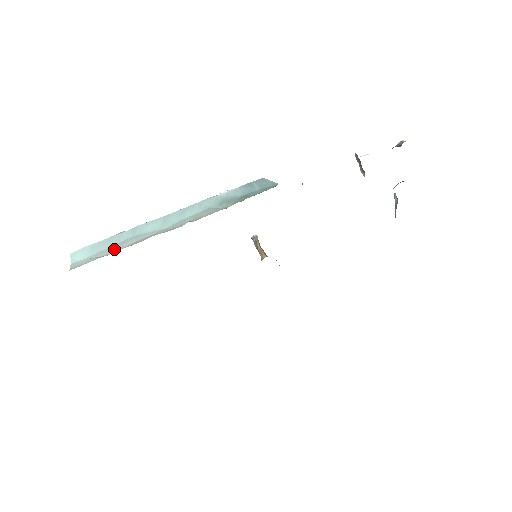
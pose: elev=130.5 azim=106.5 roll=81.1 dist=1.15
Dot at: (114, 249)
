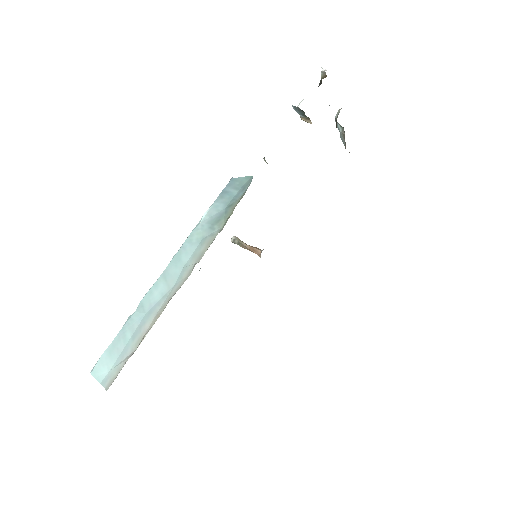
Dot at: (137, 339)
